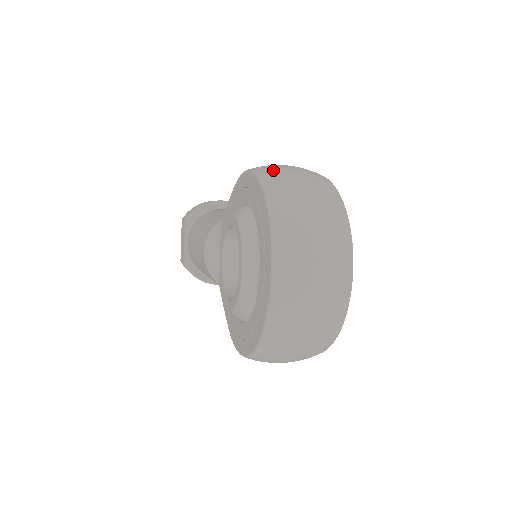
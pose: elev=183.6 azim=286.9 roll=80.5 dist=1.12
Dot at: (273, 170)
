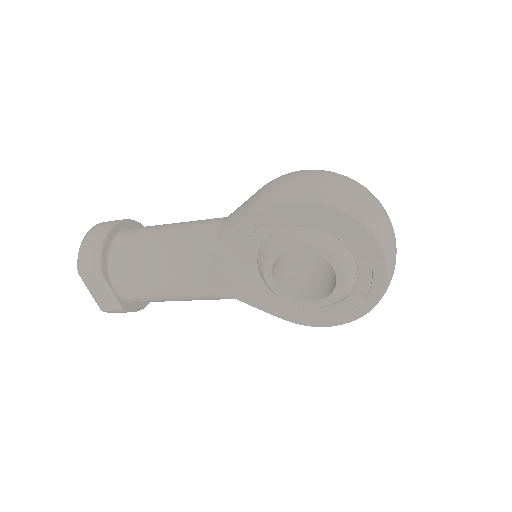
Dot at: (322, 191)
